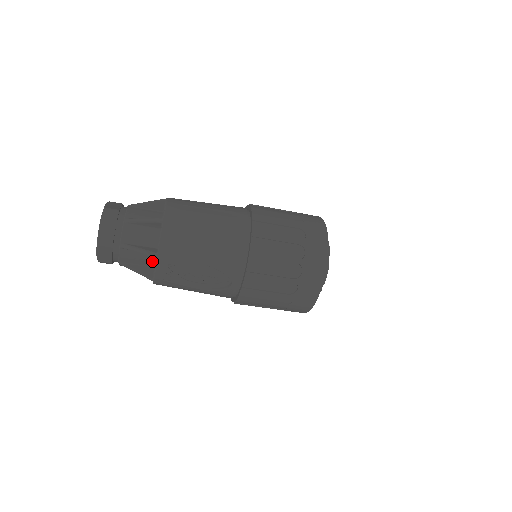
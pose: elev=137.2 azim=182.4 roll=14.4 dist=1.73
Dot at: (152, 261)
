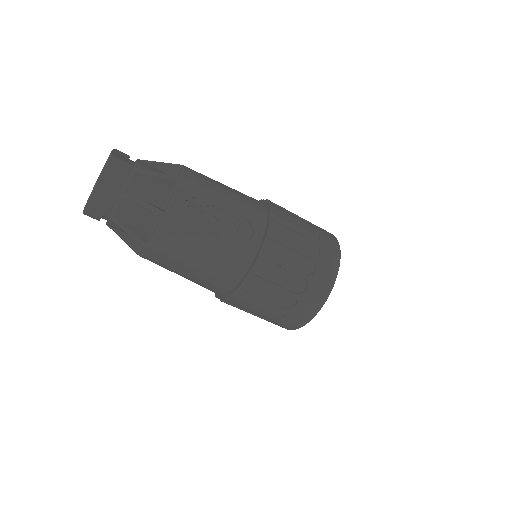
Dot at: (164, 199)
